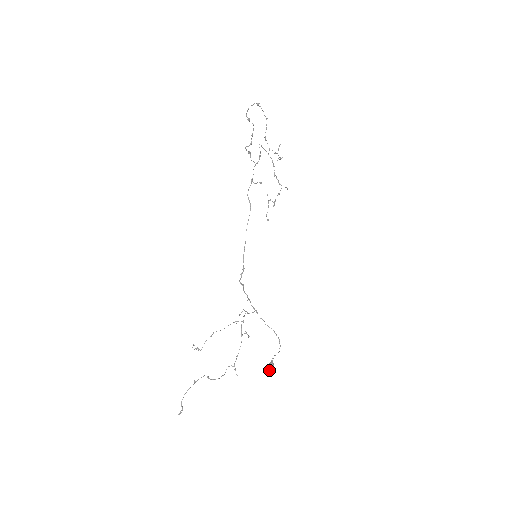
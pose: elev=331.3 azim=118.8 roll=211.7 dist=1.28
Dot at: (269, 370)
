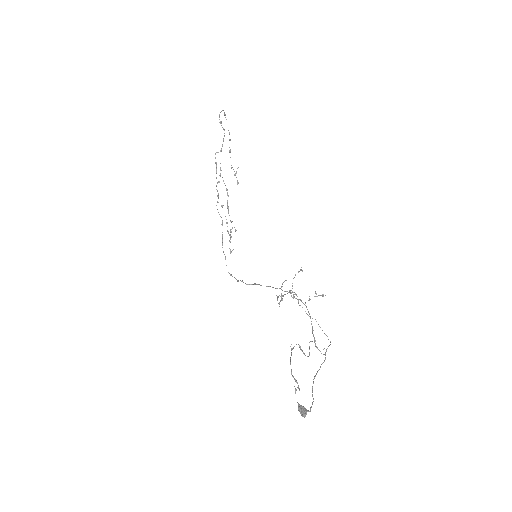
Dot at: (303, 414)
